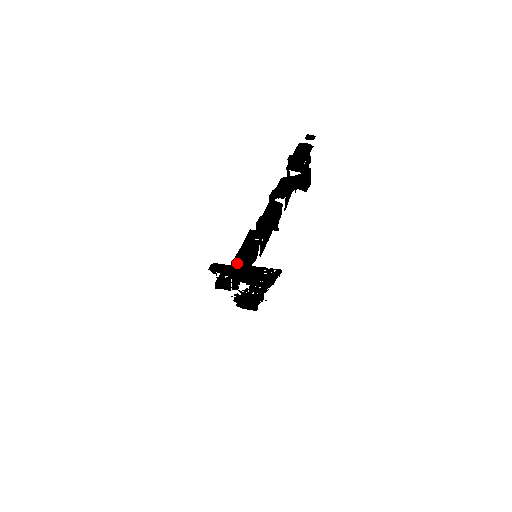
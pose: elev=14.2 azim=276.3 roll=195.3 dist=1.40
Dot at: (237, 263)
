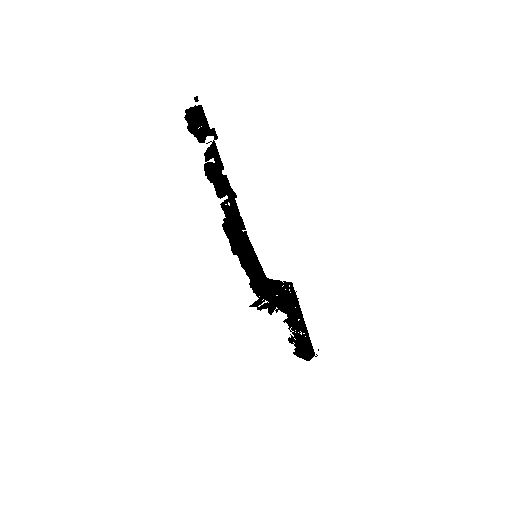
Dot at: (262, 277)
